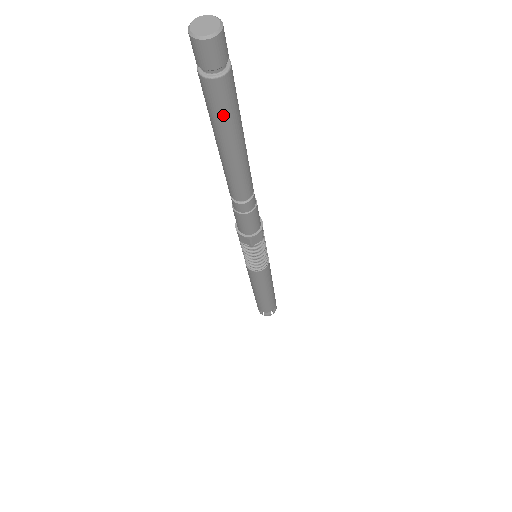
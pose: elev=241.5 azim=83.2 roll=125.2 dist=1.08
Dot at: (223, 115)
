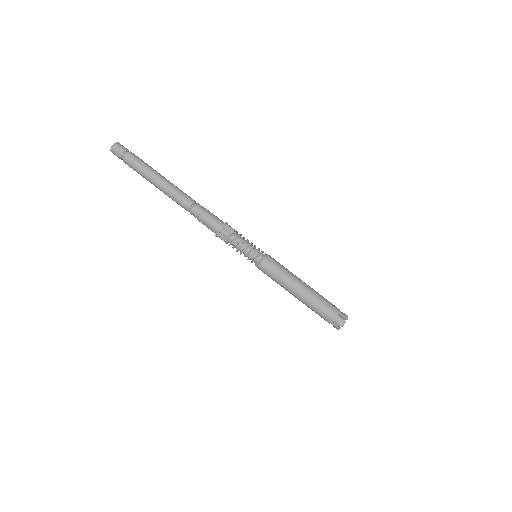
Dot at: (140, 167)
